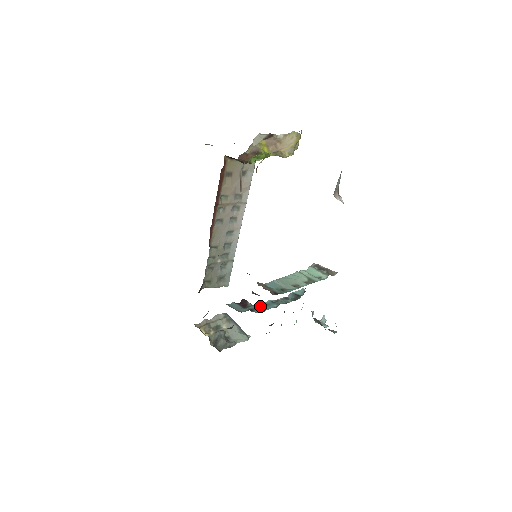
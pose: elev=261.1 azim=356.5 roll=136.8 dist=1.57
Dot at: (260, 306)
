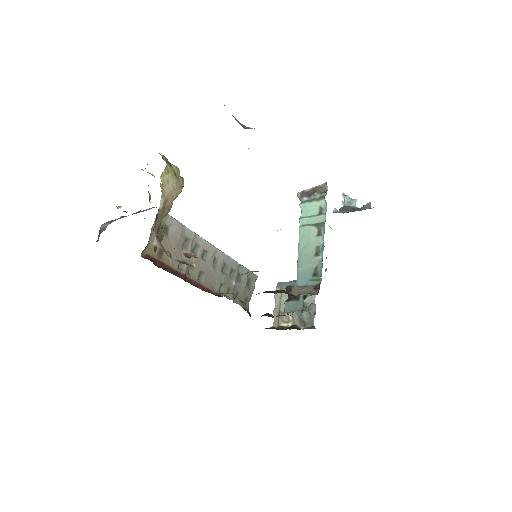
Dot at: occluded
